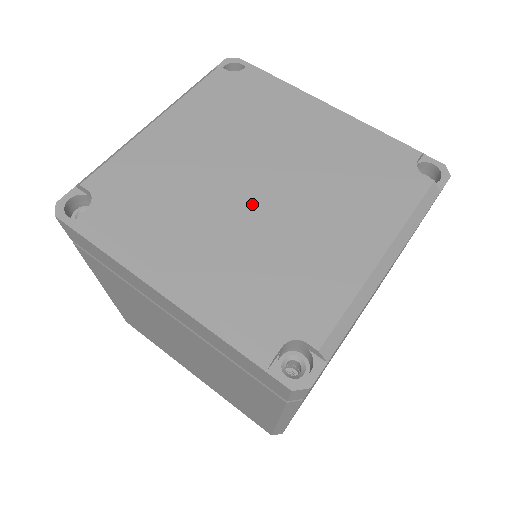
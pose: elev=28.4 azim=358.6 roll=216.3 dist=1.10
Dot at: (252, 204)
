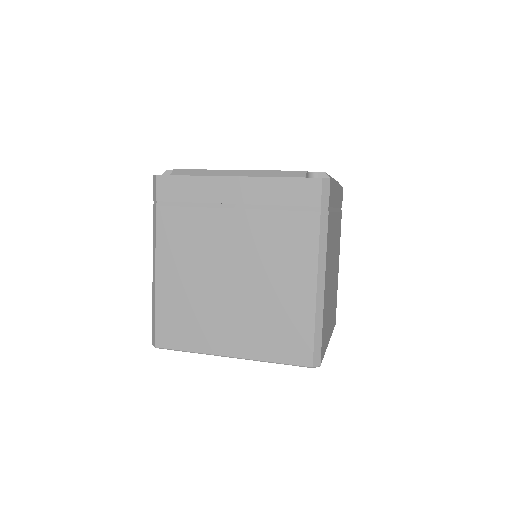
Dot at: occluded
